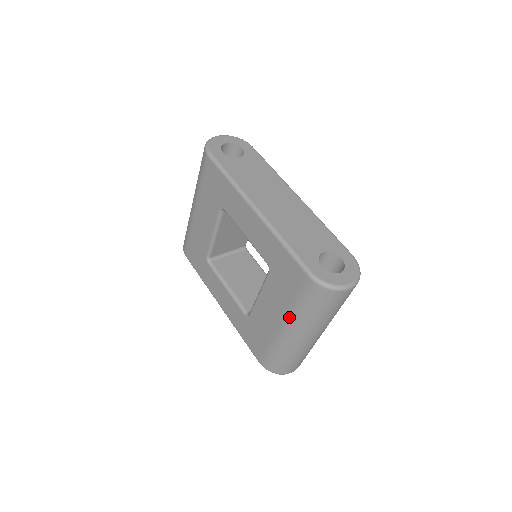
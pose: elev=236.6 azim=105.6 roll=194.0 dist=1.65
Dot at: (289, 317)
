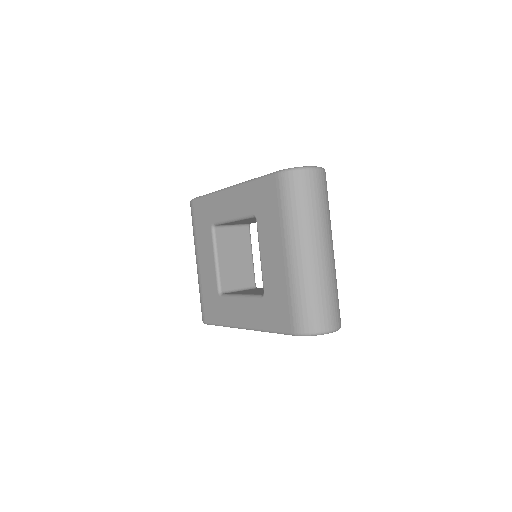
Dot at: (285, 234)
